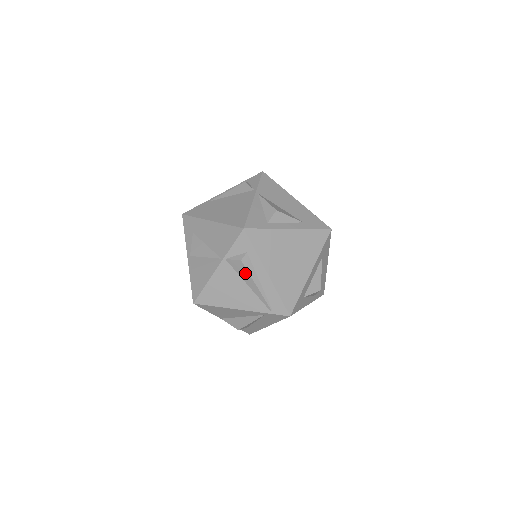
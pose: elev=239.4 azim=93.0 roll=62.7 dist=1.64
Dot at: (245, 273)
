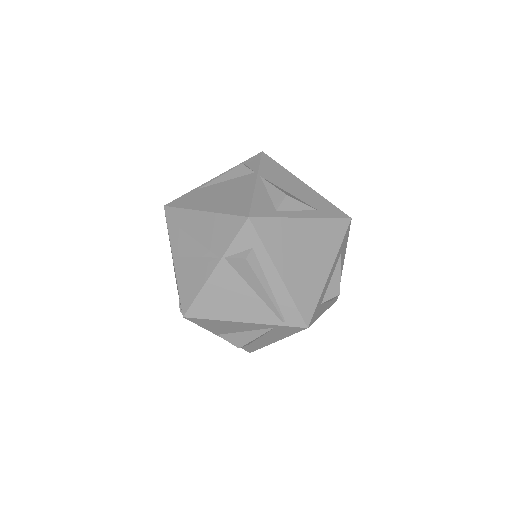
Dot at: (251, 275)
